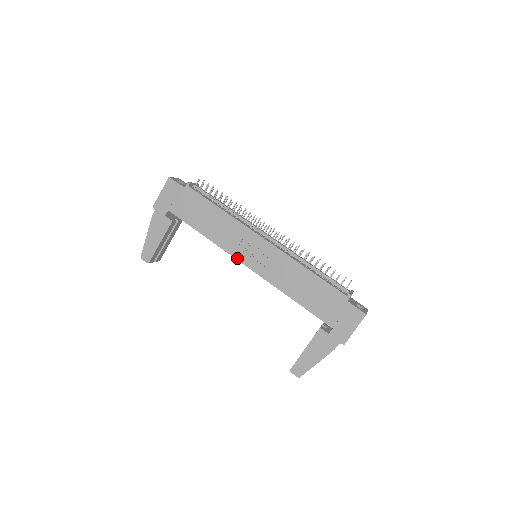
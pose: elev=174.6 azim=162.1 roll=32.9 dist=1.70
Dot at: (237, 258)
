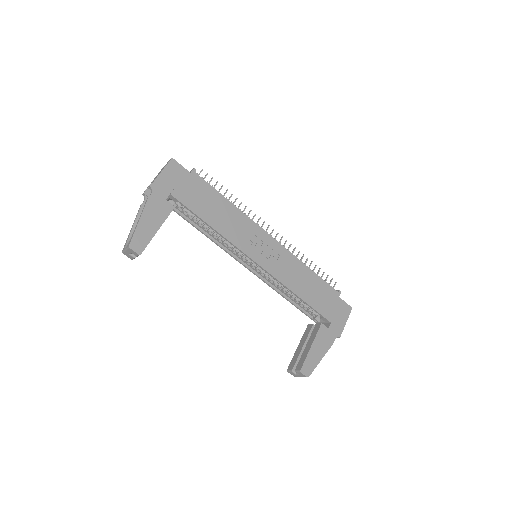
Dot at: (247, 254)
